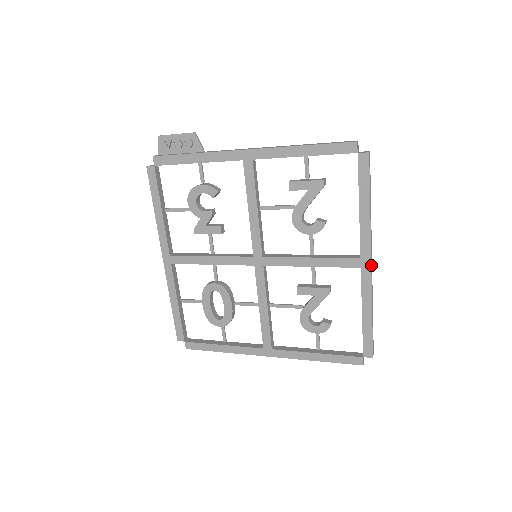
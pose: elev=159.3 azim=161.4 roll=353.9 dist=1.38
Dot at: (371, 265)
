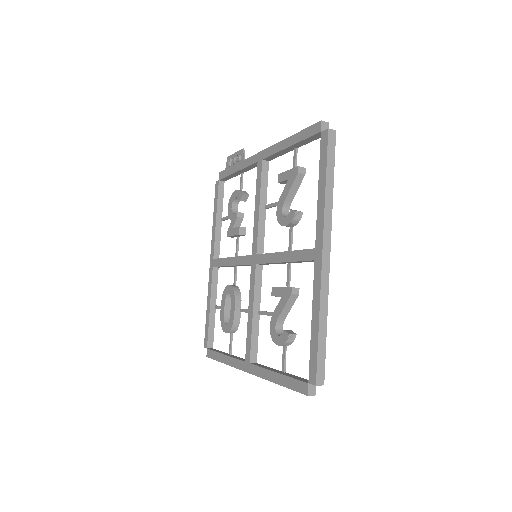
Dot at: (323, 257)
